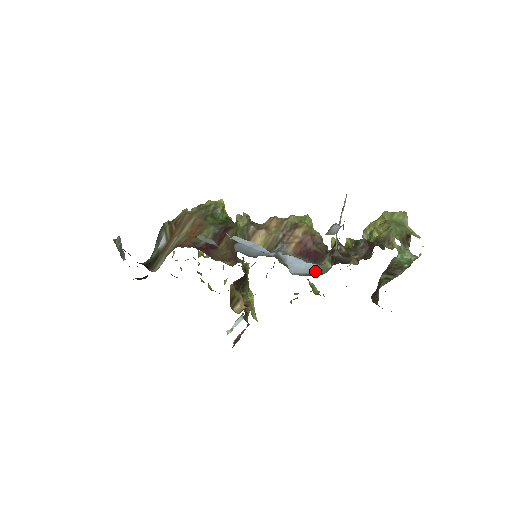
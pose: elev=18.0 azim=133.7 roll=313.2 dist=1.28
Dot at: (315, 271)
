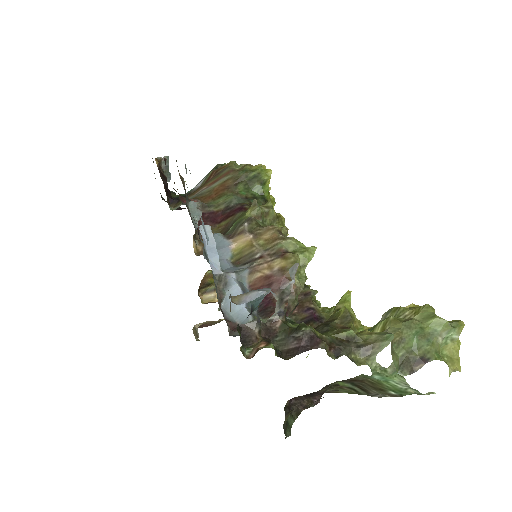
Dot at: (242, 323)
